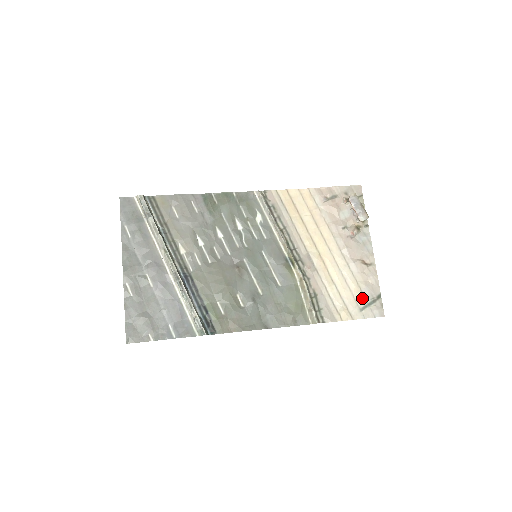
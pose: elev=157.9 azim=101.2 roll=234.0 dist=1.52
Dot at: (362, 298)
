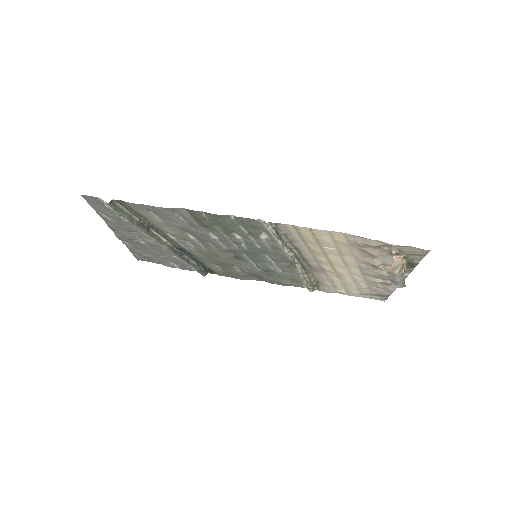
Dot at: (367, 292)
